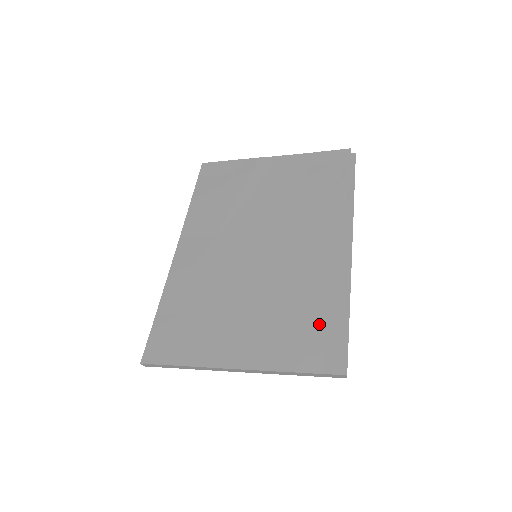
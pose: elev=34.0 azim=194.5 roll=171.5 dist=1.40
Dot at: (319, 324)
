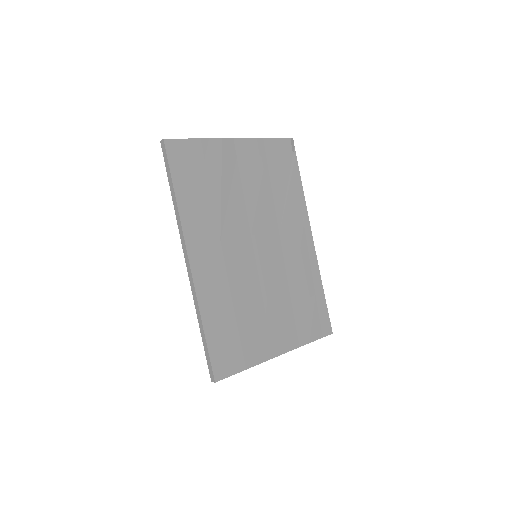
Dot at: (313, 305)
